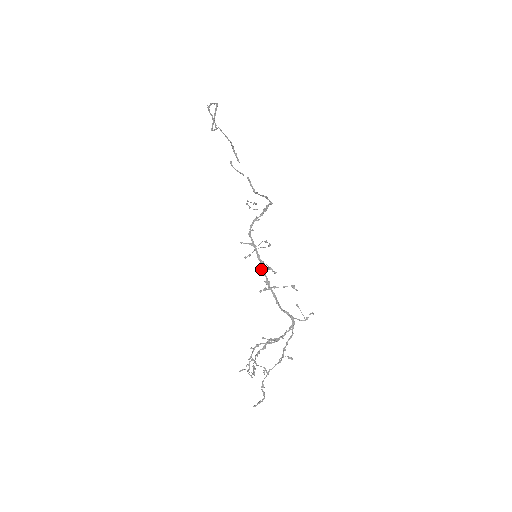
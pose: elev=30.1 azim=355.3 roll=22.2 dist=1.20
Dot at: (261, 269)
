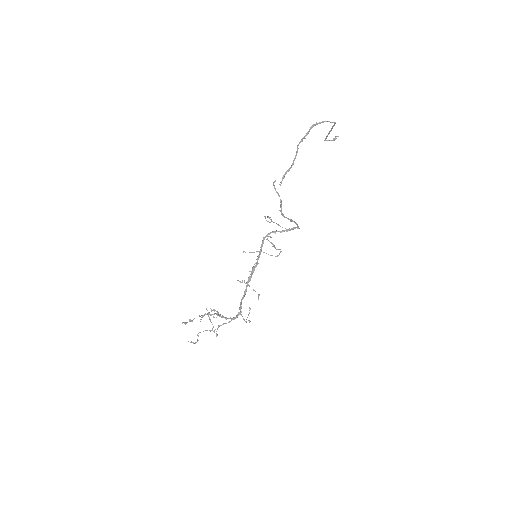
Dot at: occluded
